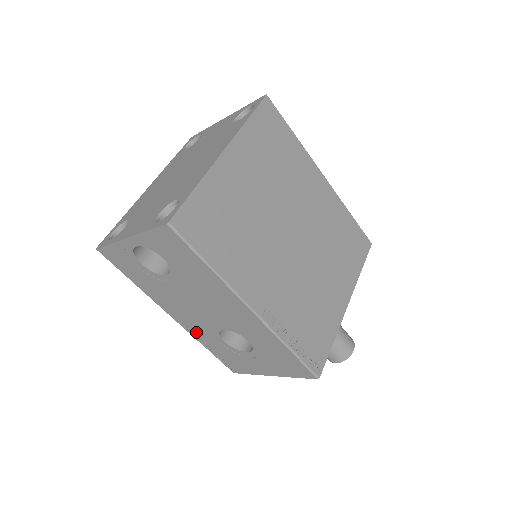
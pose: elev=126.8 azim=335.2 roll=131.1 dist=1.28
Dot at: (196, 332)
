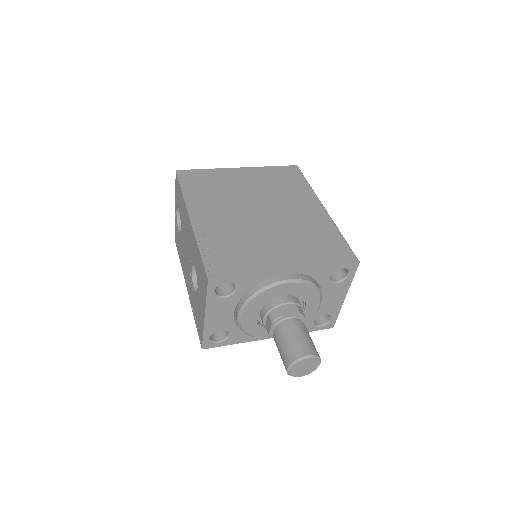
Dot at: occluded
